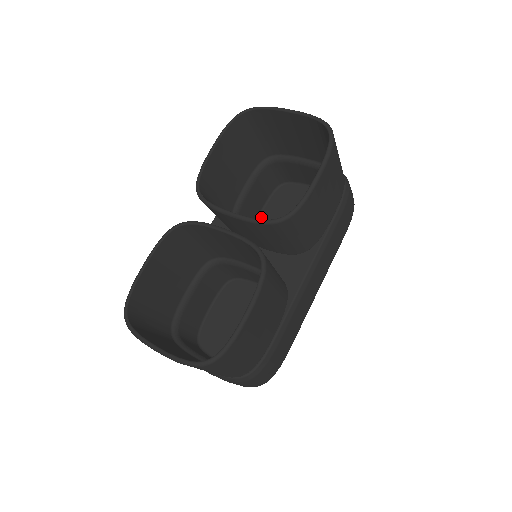
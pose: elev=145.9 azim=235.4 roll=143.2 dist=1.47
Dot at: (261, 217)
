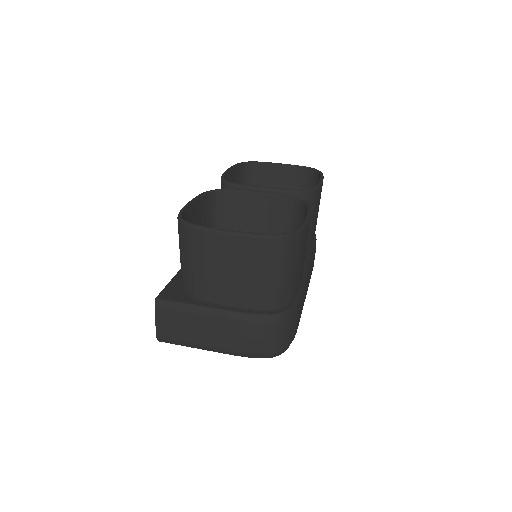
Dot at: occluded
